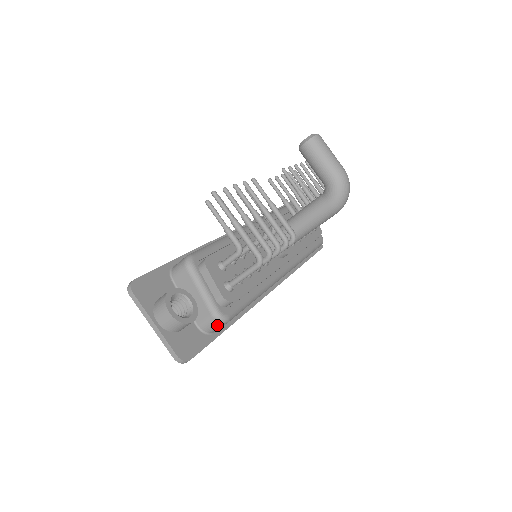
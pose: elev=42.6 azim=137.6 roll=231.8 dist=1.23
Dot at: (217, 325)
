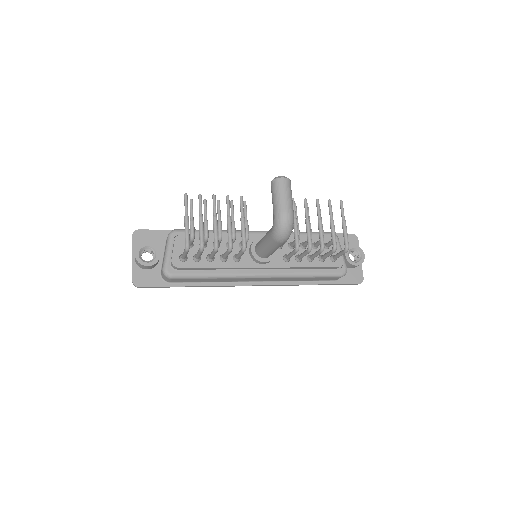
Dot at: (165, 277)
